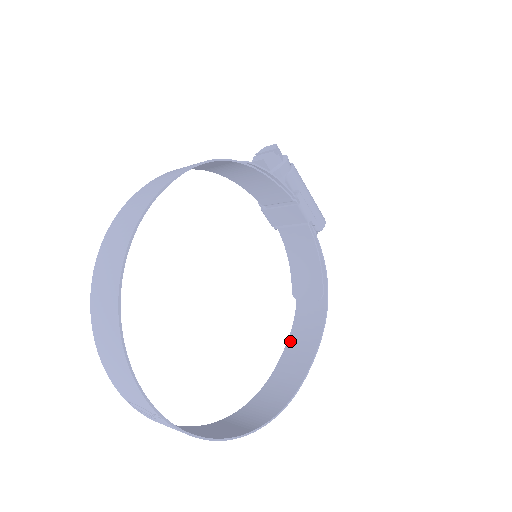
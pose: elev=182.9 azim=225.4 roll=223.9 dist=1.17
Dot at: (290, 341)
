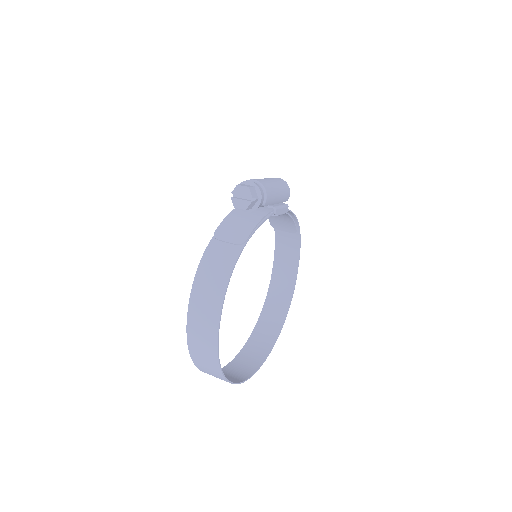
Dot at: (277, 250)
